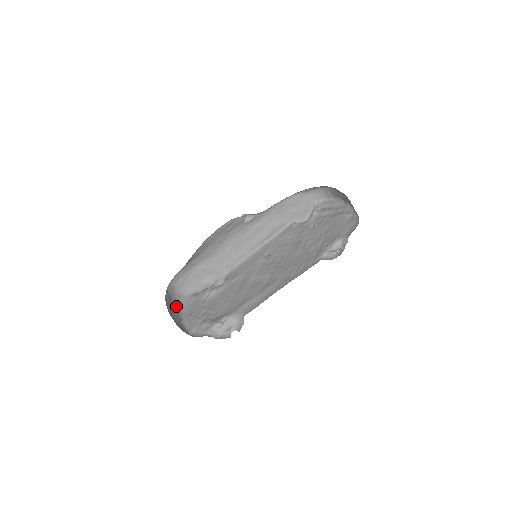
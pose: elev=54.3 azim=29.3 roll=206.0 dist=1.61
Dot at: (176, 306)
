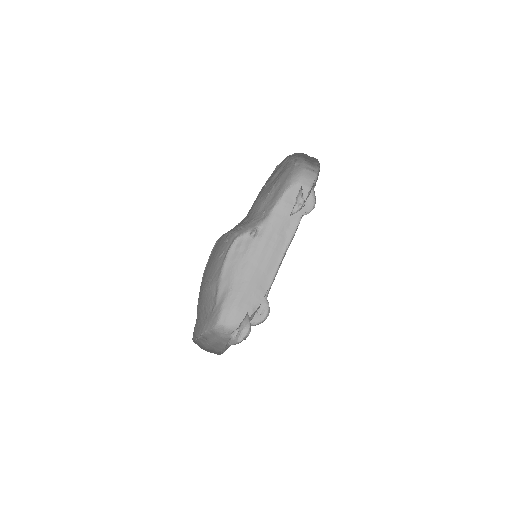
Dot at: (224, 342)
